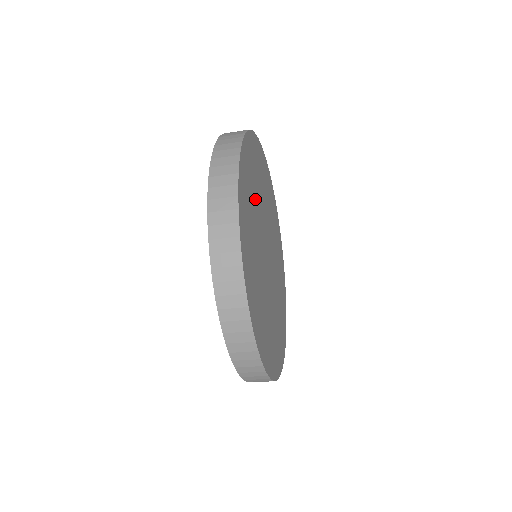
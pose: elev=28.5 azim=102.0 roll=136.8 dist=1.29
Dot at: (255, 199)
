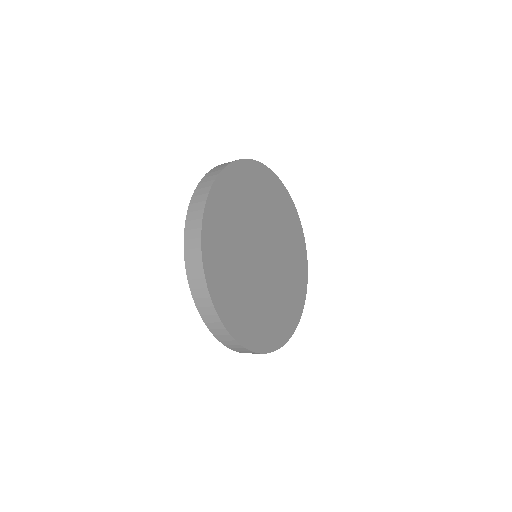
Dot at: (254, 204)
